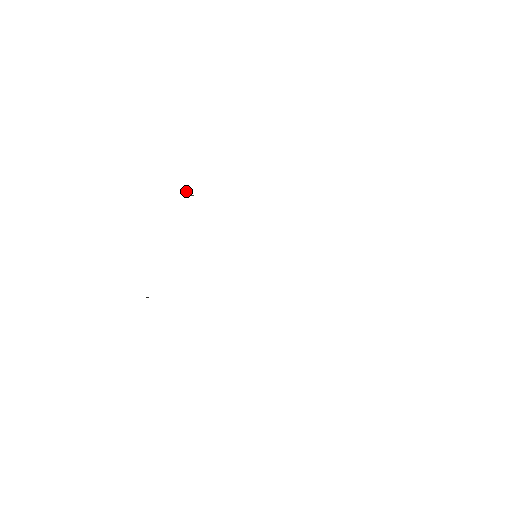
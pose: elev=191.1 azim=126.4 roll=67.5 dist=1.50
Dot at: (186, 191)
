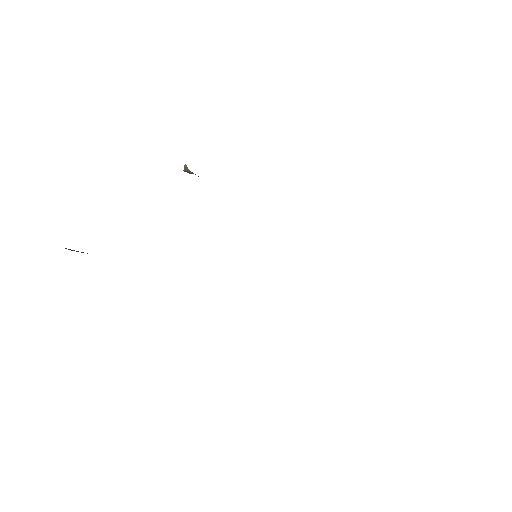
Dot at: (185, 165)
